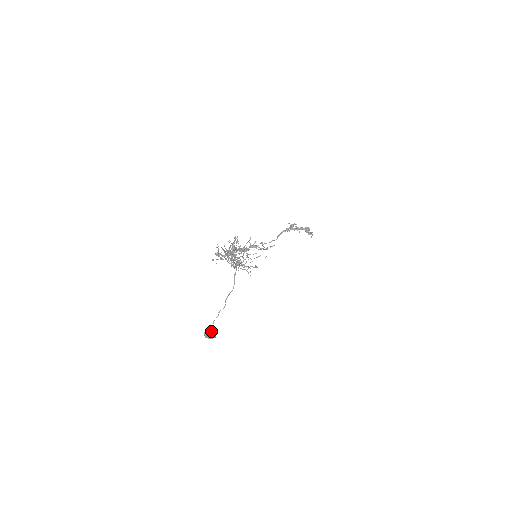
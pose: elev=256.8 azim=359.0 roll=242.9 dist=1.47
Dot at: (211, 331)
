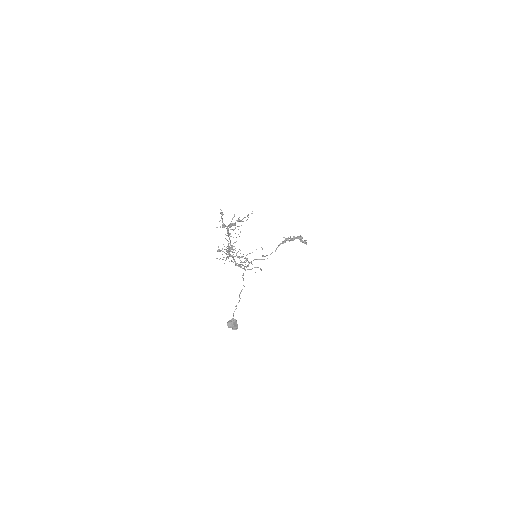
Dot at: (232, 321)
